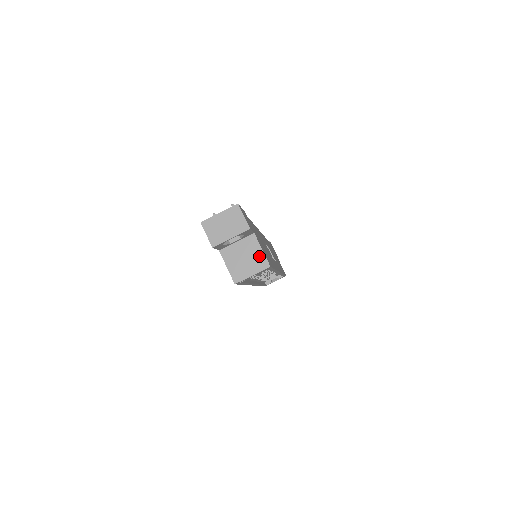
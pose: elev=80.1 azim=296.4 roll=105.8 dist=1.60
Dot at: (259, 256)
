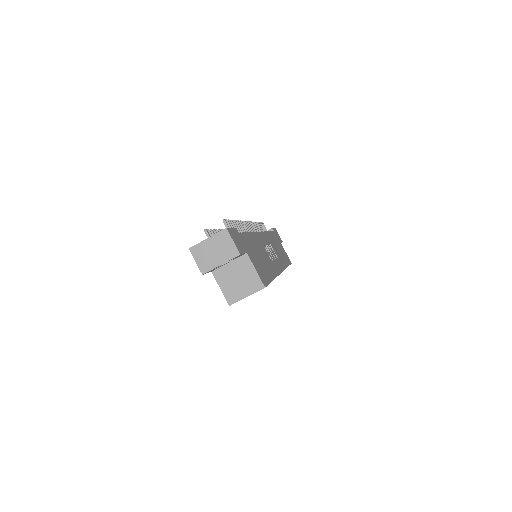
Dot at: (253, 277)
